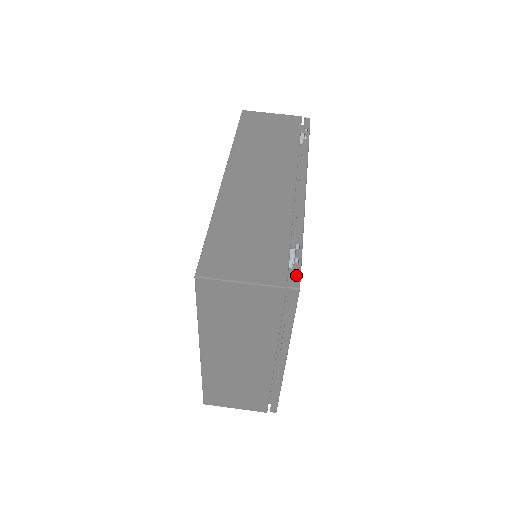
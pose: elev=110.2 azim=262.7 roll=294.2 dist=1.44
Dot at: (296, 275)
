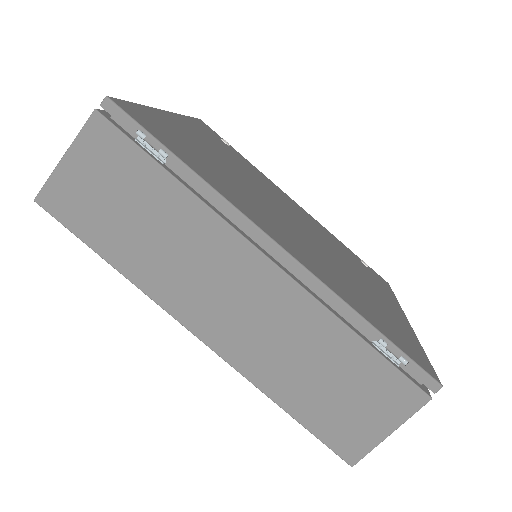
Dot at: (423, 377)
